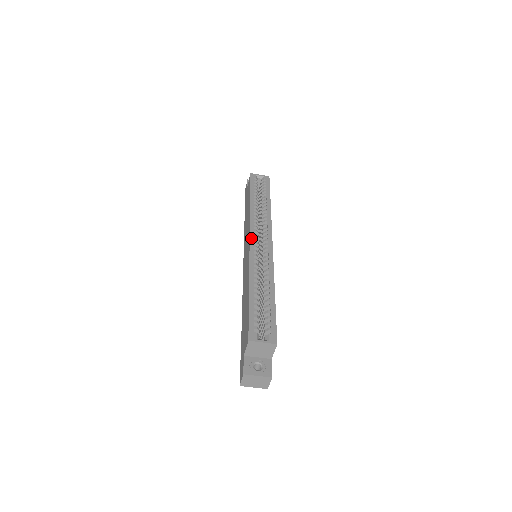
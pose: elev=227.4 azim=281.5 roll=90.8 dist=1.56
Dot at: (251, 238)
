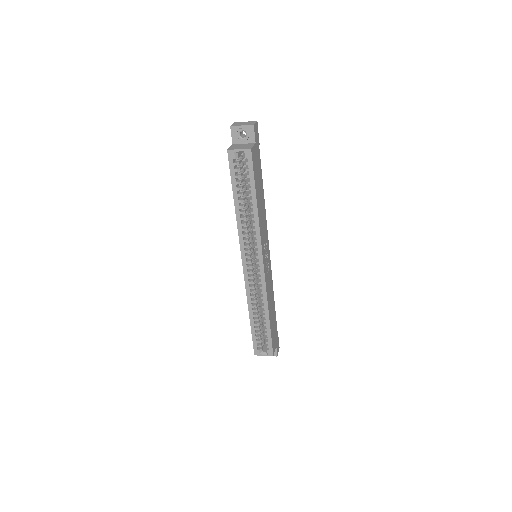
Dot at: (243, 264)
